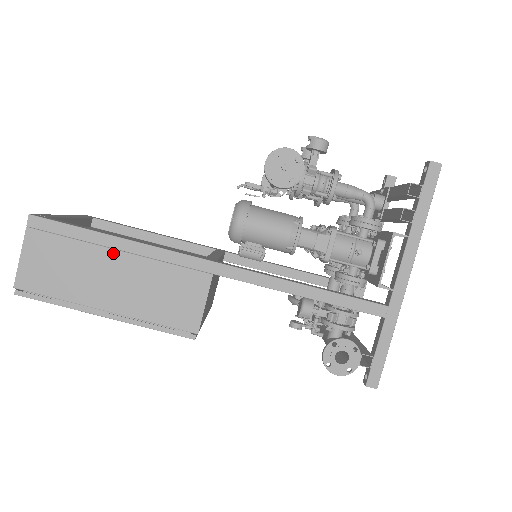
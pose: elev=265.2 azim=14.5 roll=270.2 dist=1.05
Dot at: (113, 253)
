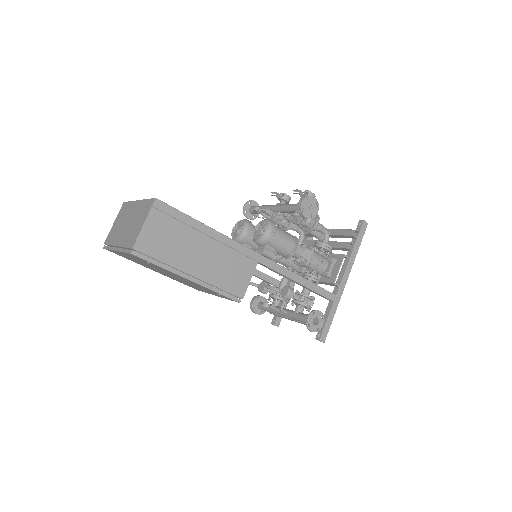
Dot at: (204, 237)
